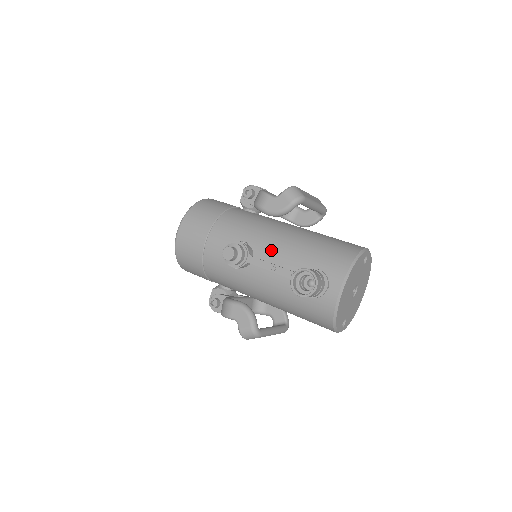
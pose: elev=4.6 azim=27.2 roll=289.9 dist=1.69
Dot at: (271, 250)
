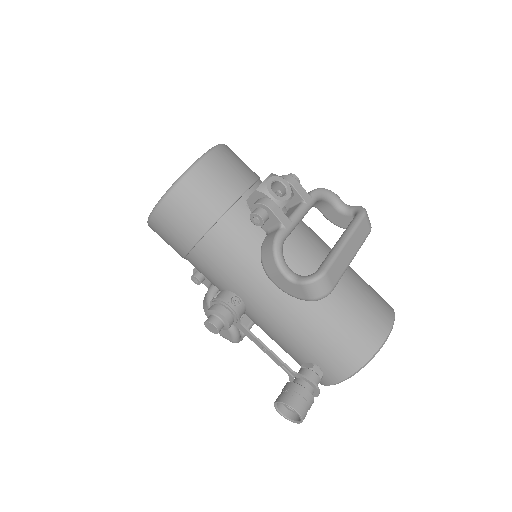
Dot at: (269, 311)
